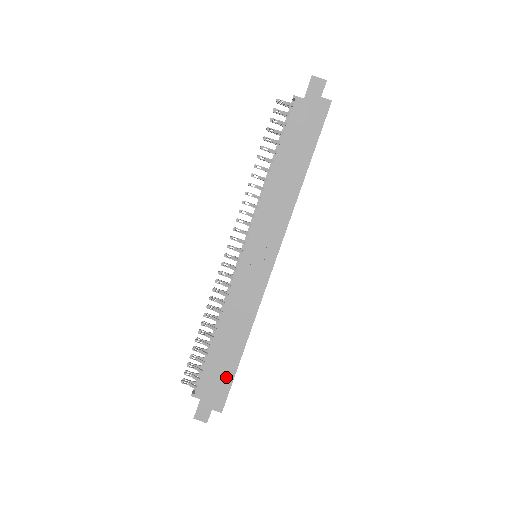
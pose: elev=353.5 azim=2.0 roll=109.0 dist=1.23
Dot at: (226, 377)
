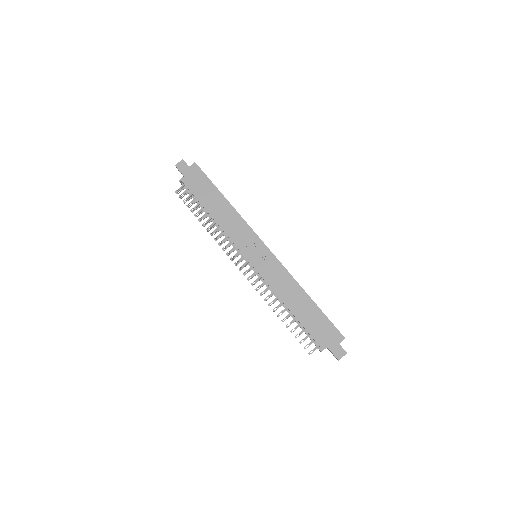
Dot at: (322, 320)
